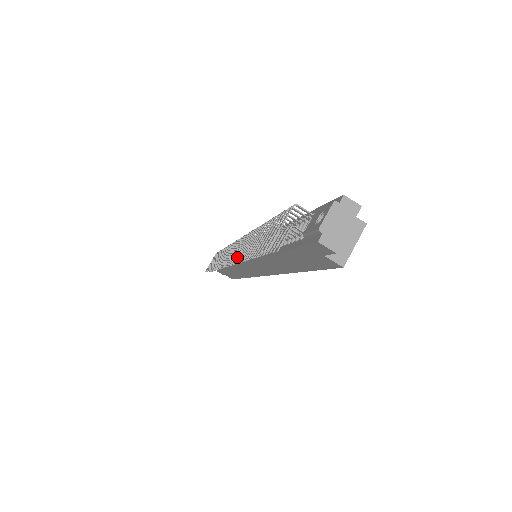
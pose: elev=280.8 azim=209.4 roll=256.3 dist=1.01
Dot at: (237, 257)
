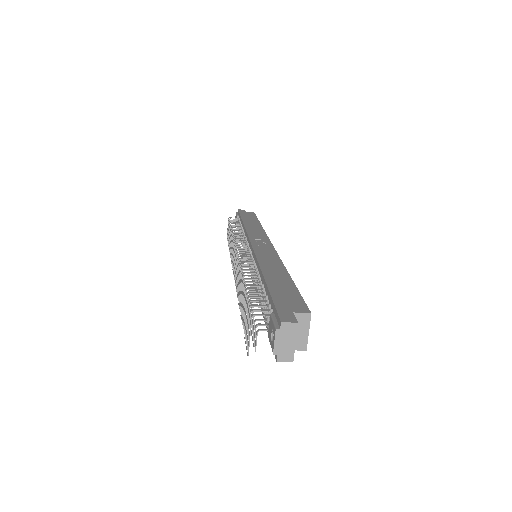
Dot at: (238, 294)
